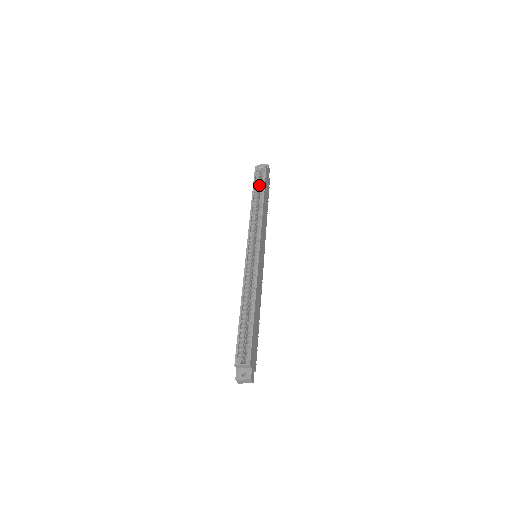
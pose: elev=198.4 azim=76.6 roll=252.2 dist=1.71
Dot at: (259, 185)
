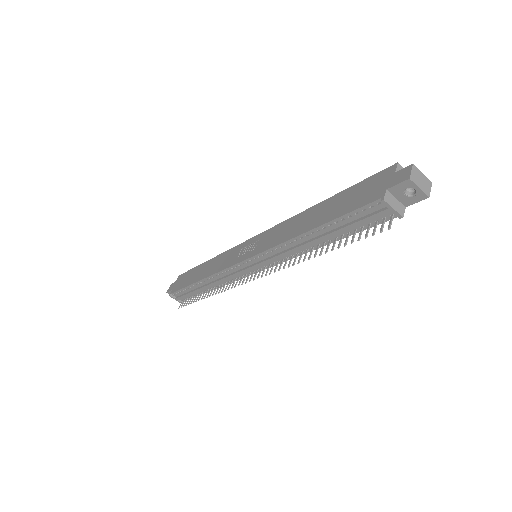
Dot at: occluded
